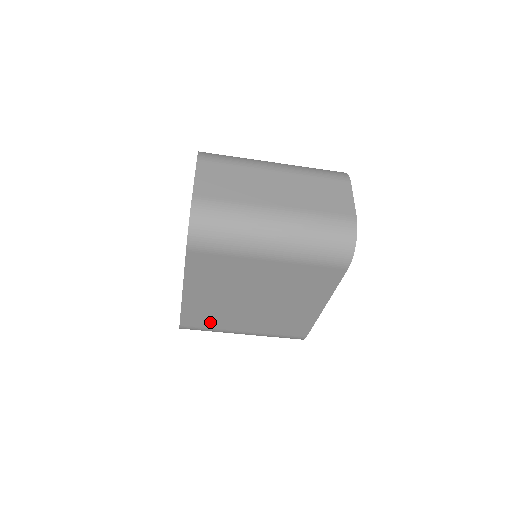
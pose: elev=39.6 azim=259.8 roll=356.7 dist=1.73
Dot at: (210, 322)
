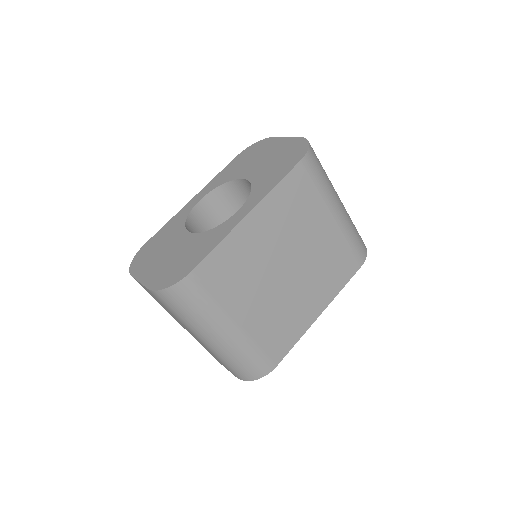
Dot at: (225, 284)
